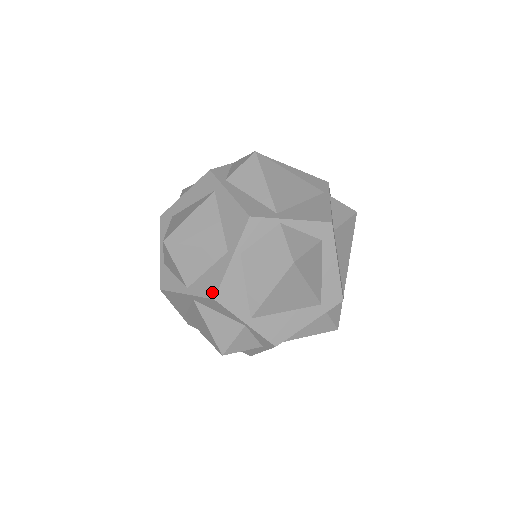
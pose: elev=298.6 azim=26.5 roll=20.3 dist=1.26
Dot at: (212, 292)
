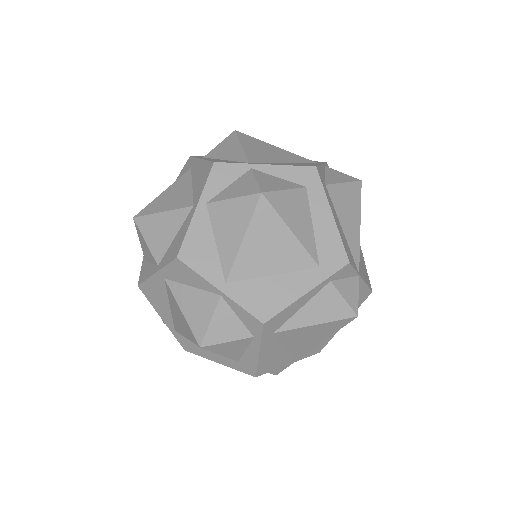
Dot at: (176, 252)
